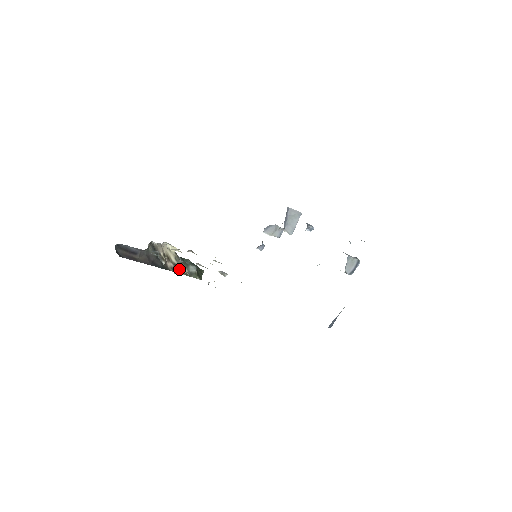
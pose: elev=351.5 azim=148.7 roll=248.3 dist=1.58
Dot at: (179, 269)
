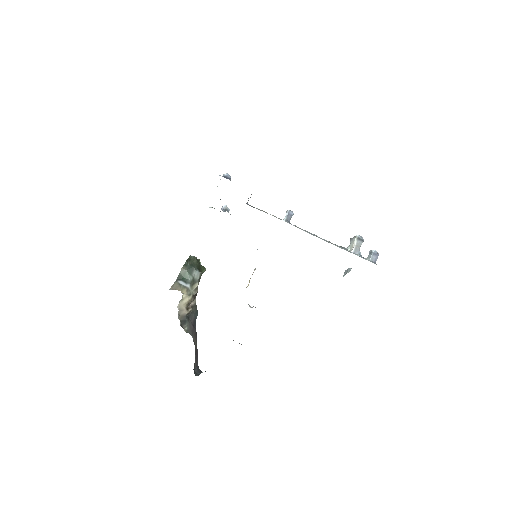
Dot at: (196, 292)
